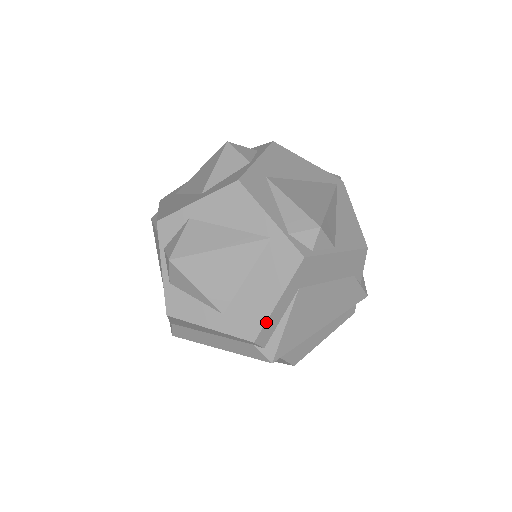
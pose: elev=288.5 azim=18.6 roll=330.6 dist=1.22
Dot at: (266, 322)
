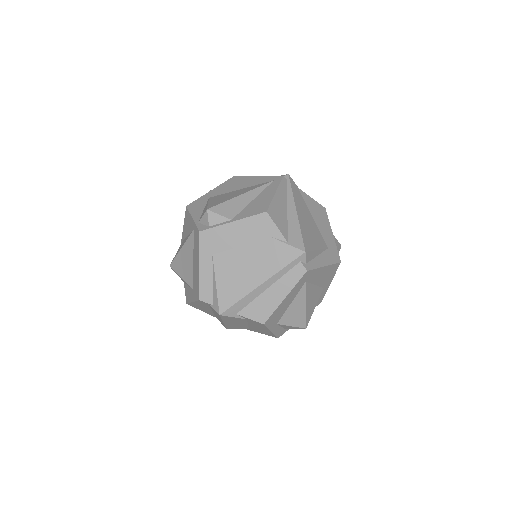
Dot at: (199, 283)
